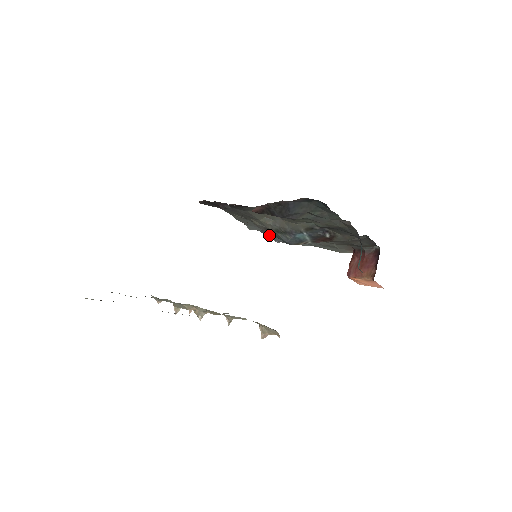
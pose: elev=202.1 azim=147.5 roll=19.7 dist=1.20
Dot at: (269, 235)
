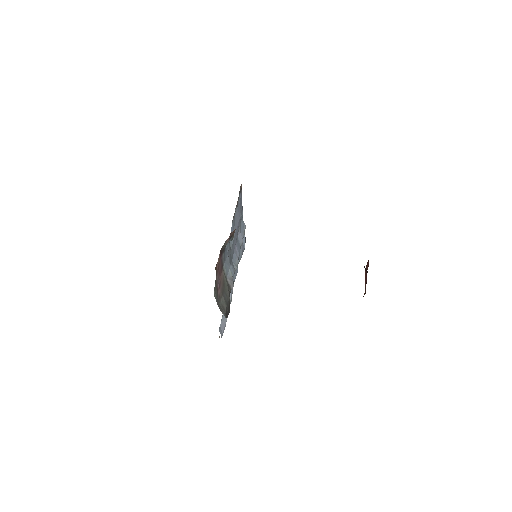
Dot at: occluded
